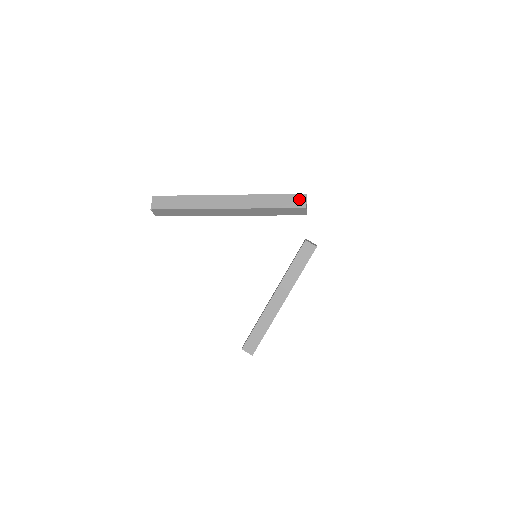
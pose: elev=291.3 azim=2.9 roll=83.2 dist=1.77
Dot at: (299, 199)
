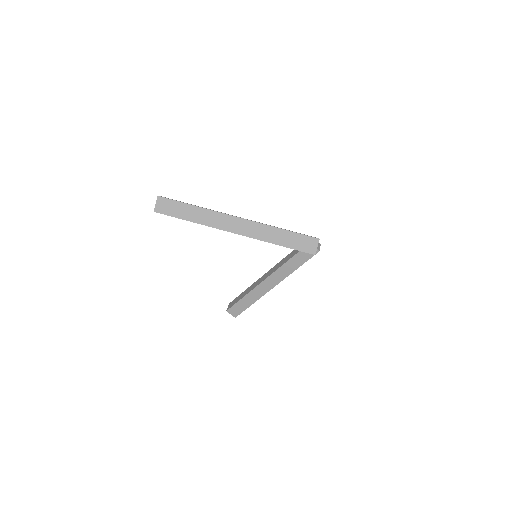
Dot at: (310, 243)
